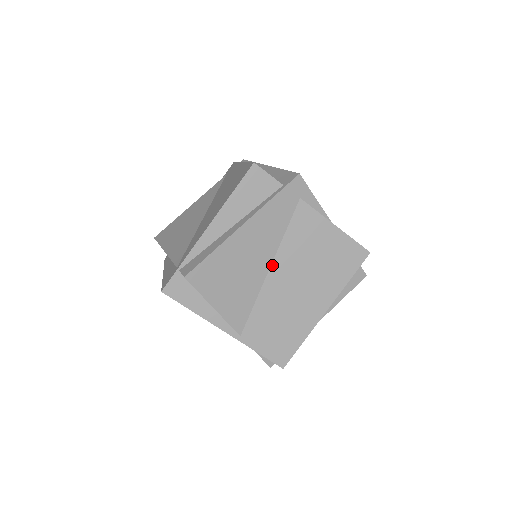
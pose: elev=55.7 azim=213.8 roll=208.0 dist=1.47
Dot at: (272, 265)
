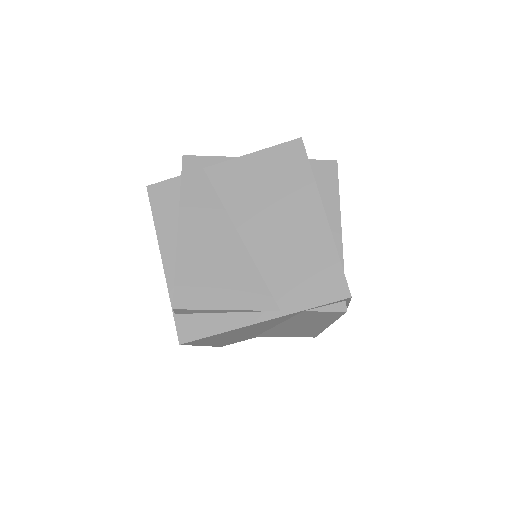
Dot at: (239, 232)
